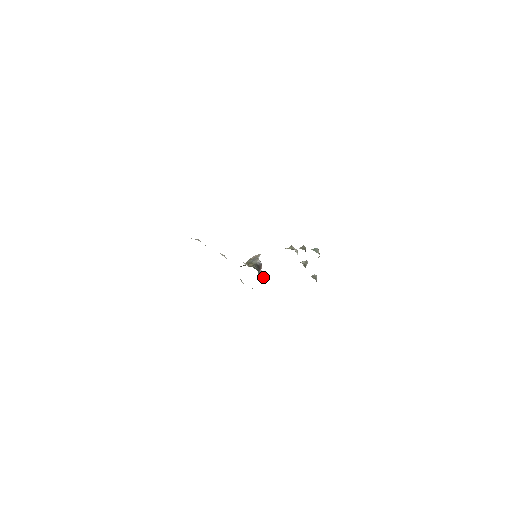
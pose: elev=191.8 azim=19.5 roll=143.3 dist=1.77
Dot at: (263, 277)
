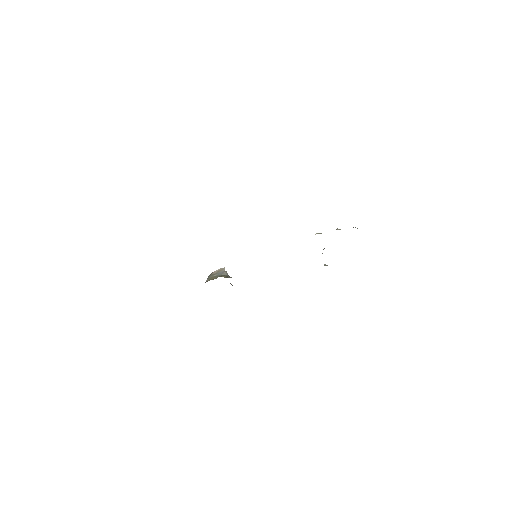
Dot at: occluded
